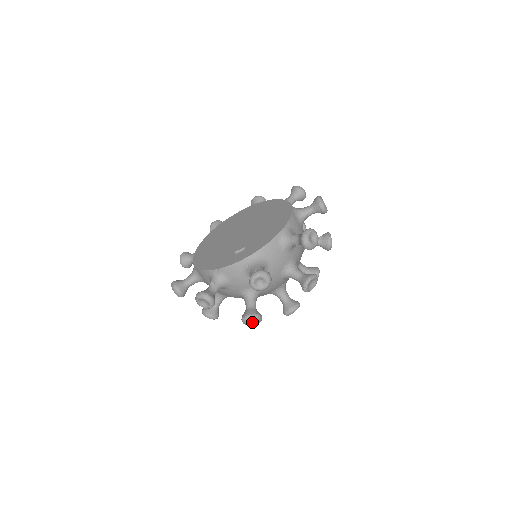
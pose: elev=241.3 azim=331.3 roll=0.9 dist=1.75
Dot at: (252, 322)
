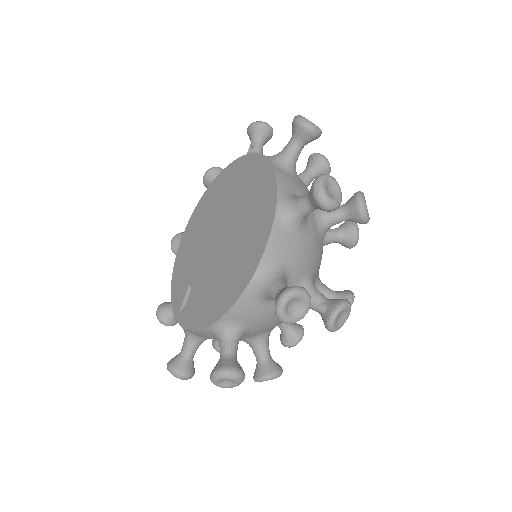
Dot at: occluded
